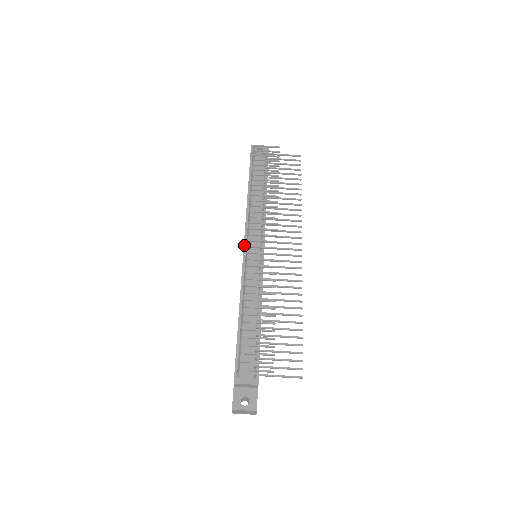
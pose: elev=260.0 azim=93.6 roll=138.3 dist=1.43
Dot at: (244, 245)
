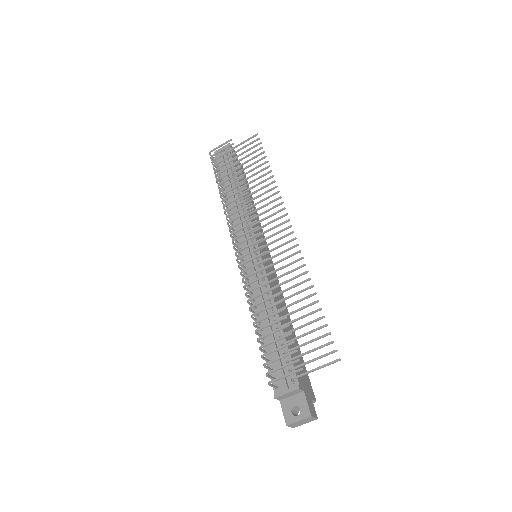
Dot at: occluded
